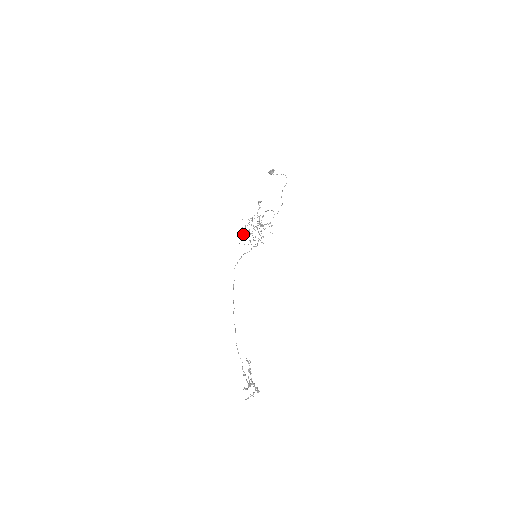
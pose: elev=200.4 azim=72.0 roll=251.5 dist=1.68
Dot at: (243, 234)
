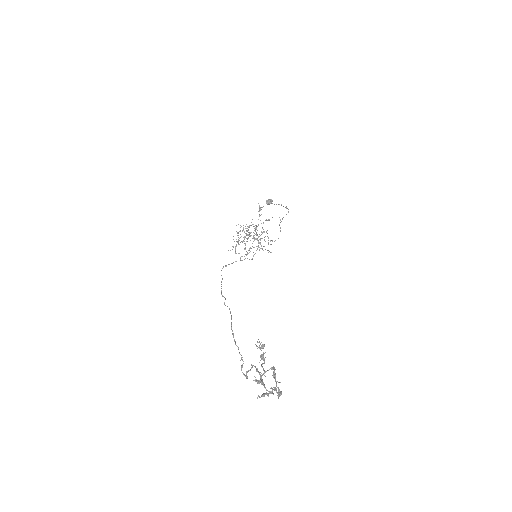
Dot at: occluded
